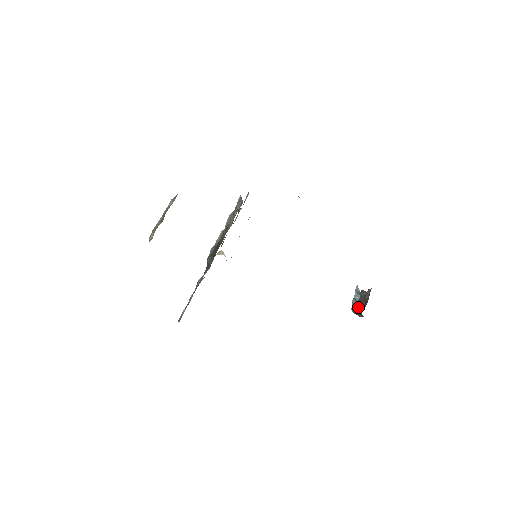
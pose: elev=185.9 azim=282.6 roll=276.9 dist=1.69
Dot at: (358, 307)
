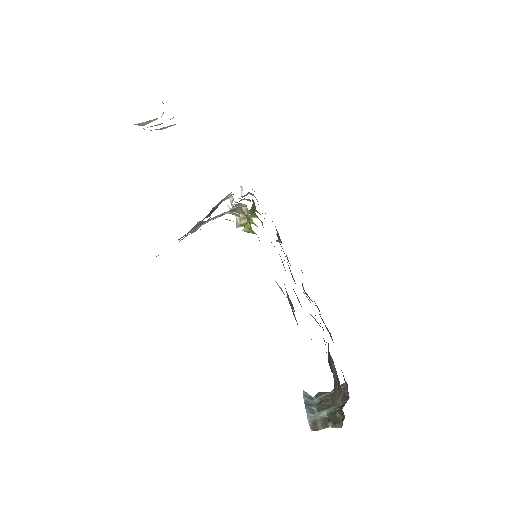
Dot at: (325, 408)
